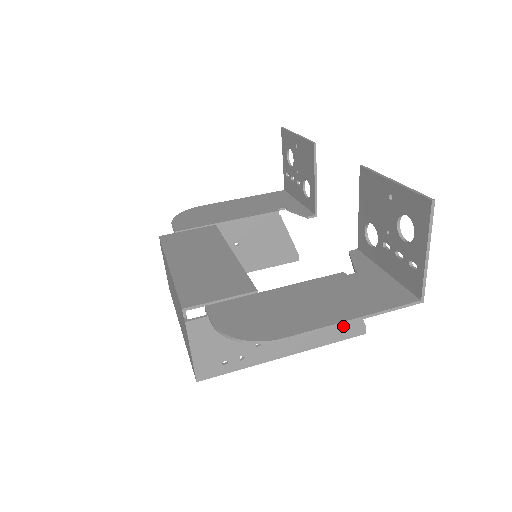
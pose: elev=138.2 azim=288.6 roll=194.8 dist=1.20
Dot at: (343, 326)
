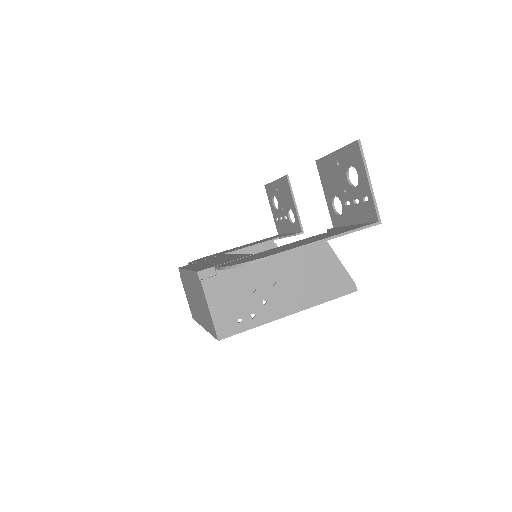
Dot at: (335, 283)
